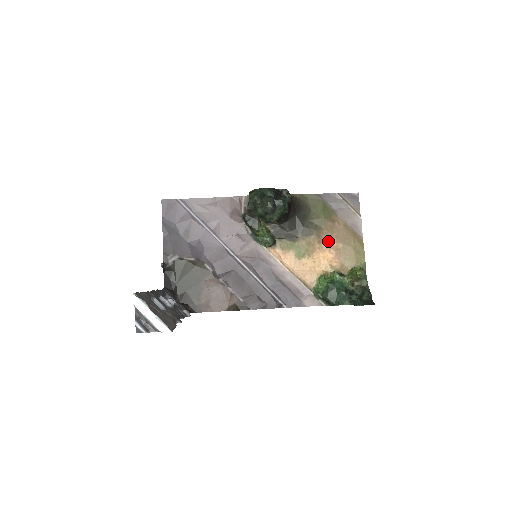
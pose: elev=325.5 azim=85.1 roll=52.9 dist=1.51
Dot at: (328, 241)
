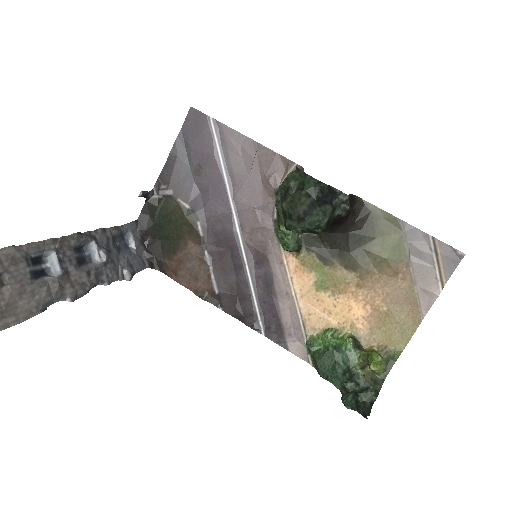
Dot at: (372, 292)
